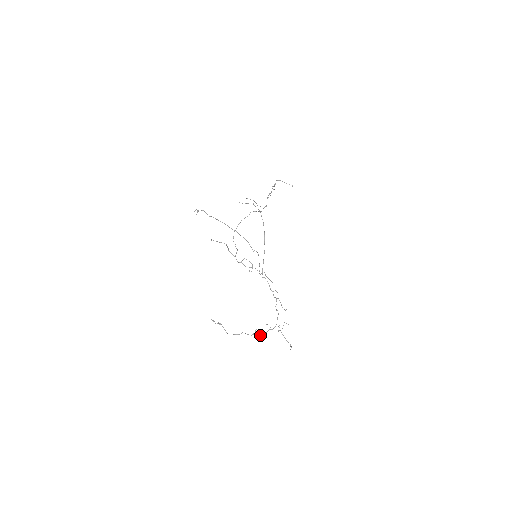
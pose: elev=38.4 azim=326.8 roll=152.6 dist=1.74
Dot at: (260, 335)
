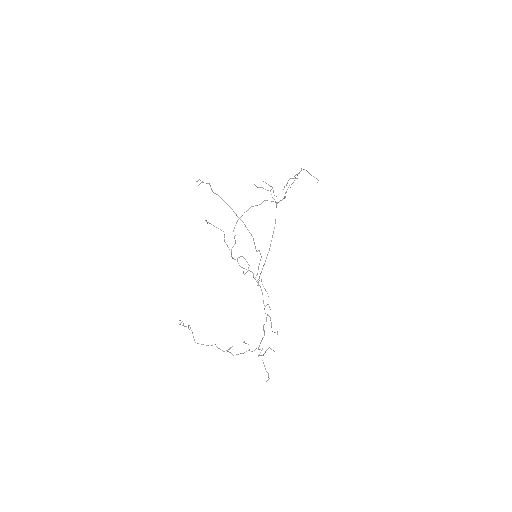
Dot at: occluded
